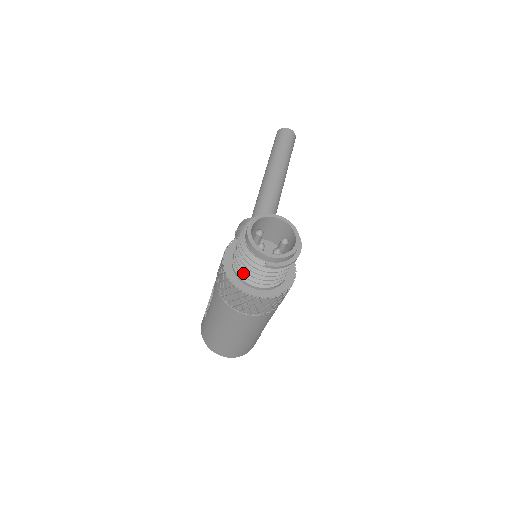
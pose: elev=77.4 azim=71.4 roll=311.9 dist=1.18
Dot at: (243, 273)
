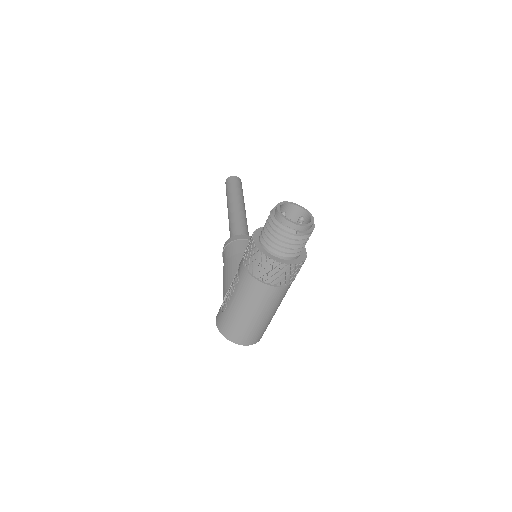
Dot at: (275, 247)
